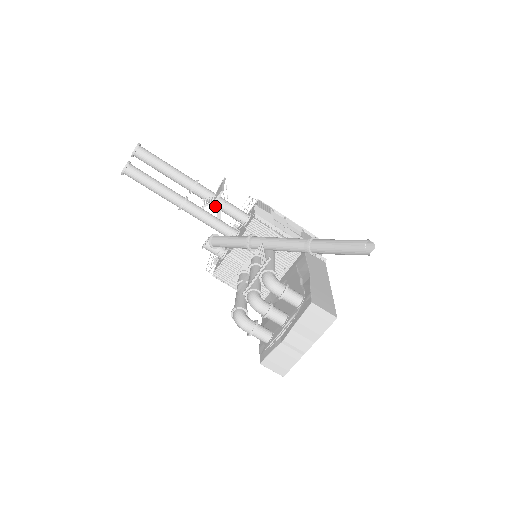
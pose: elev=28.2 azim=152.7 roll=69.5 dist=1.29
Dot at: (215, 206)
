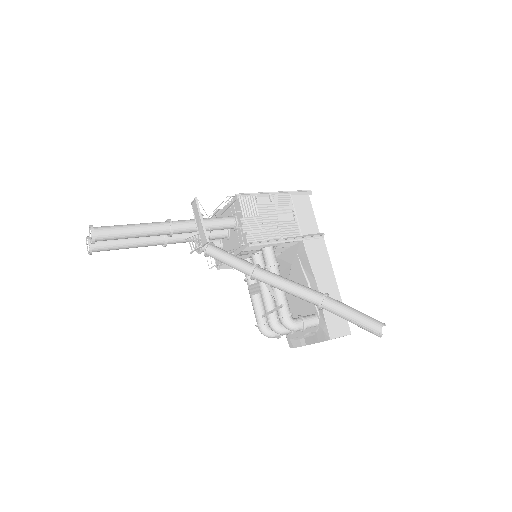
Dot at: occluded
